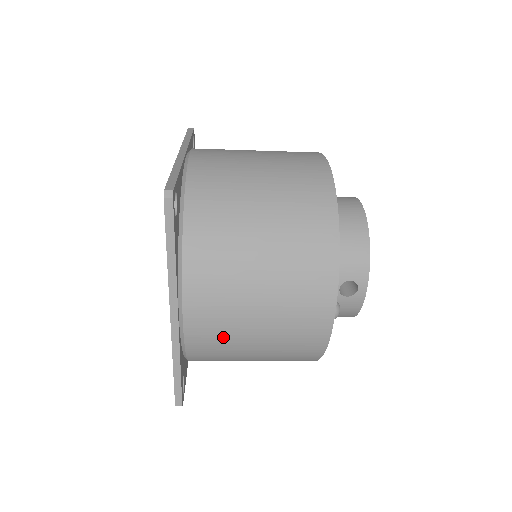
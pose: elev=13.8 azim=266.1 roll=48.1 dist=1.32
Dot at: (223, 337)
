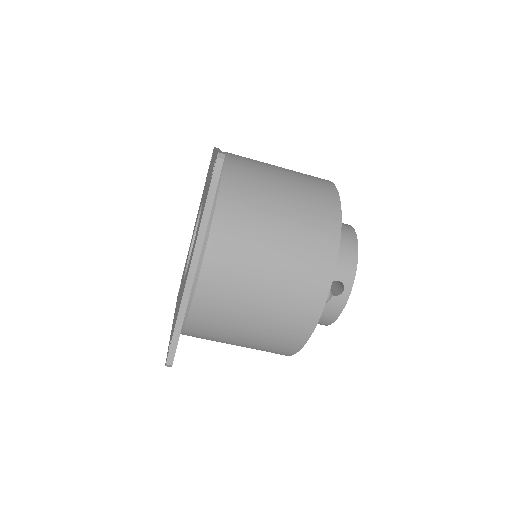
Dot at: (229, 300)
